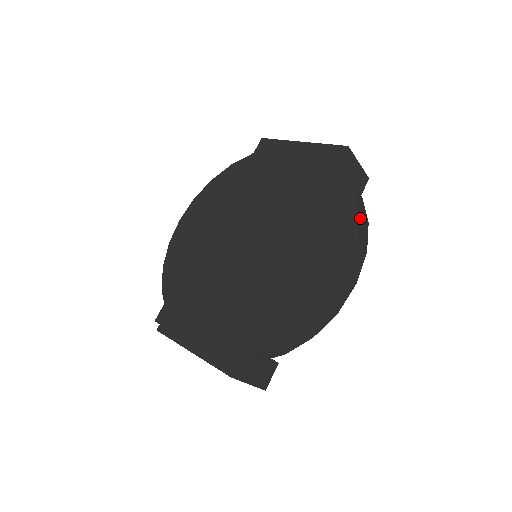
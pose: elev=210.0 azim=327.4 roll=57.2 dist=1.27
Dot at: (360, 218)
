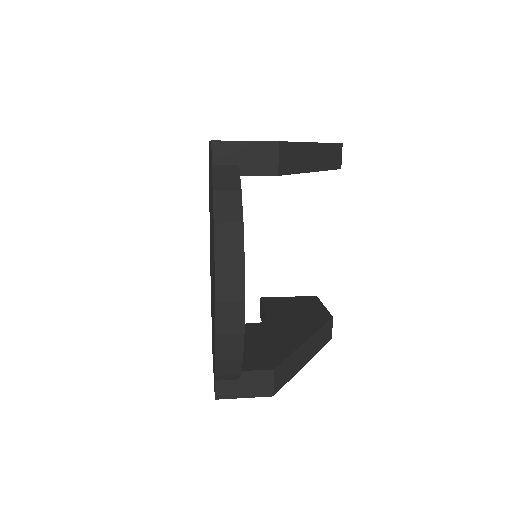
Dot at: (218, 232)
